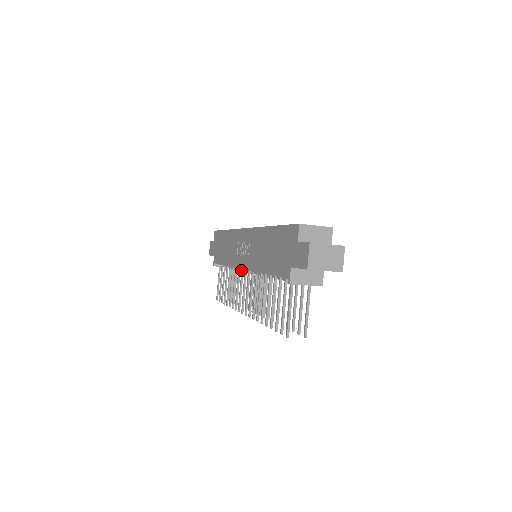
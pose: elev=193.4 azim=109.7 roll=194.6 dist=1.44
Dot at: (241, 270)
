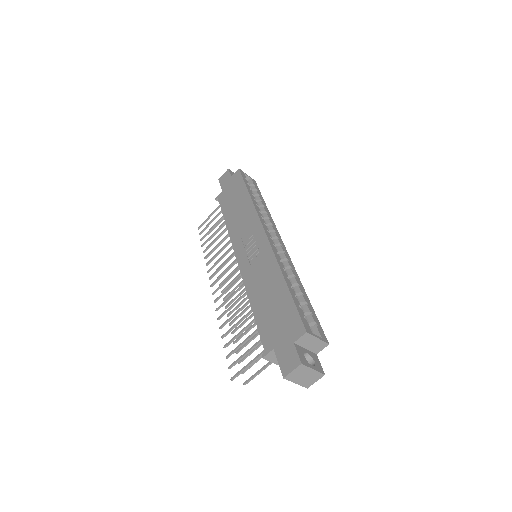
Dot at: occluded
